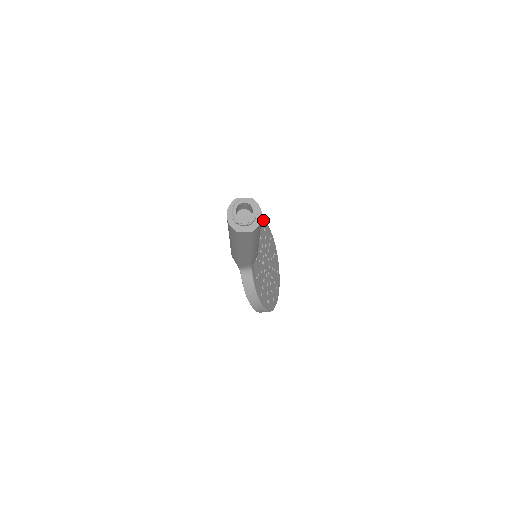
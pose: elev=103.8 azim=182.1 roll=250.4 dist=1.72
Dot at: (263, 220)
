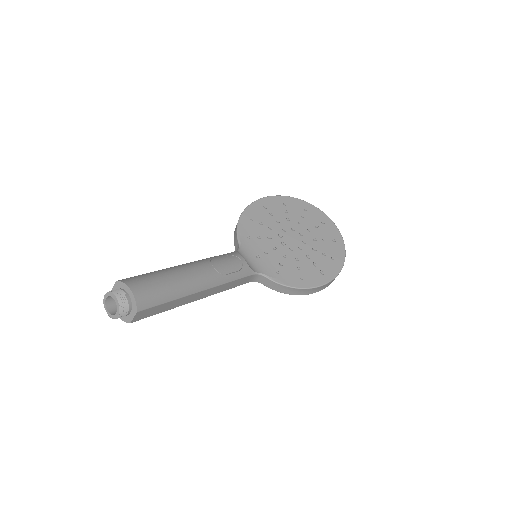
Dot at: (255, 201)
